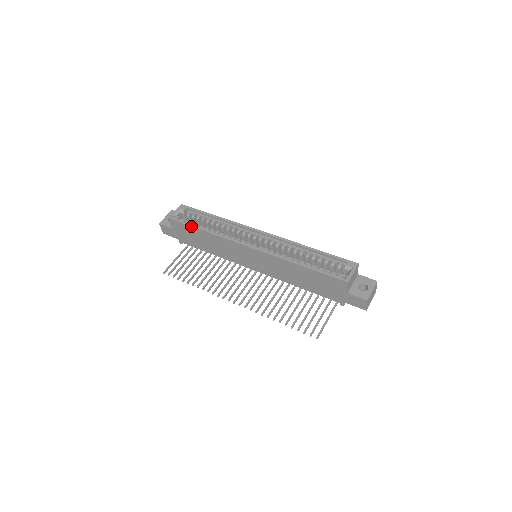
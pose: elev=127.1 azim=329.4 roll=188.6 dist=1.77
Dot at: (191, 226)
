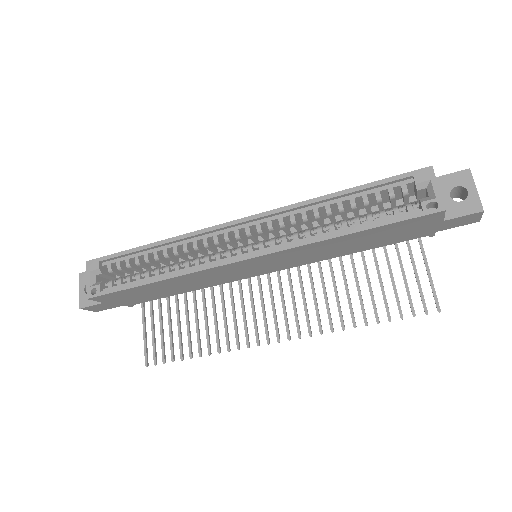
Dot at: (131, 288)
